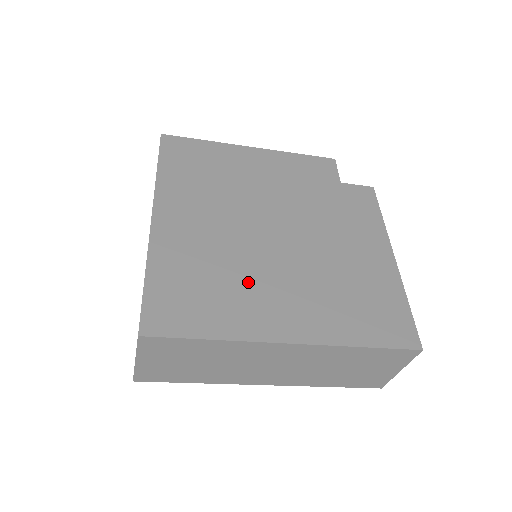
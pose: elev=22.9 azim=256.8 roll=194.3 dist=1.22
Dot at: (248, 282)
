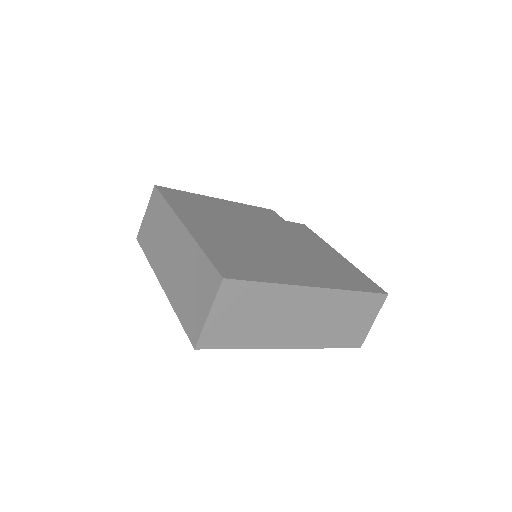
Dot at: (269, 259)
